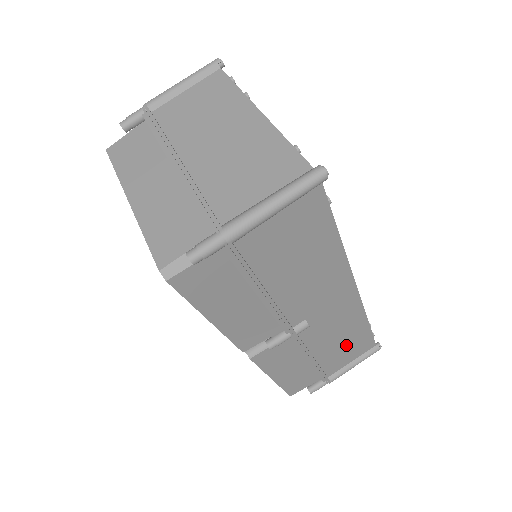
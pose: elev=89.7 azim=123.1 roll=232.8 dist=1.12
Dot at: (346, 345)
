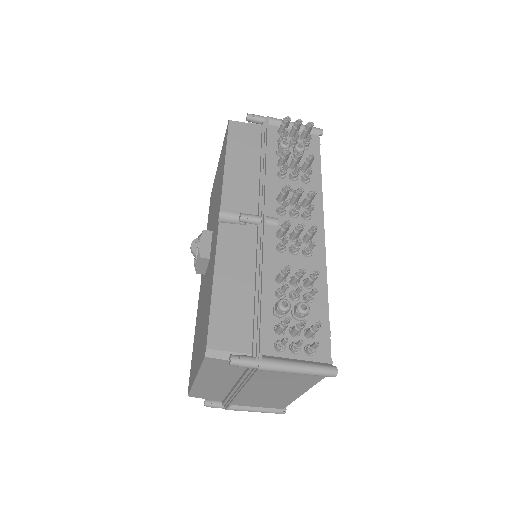
Dot at: occluded
